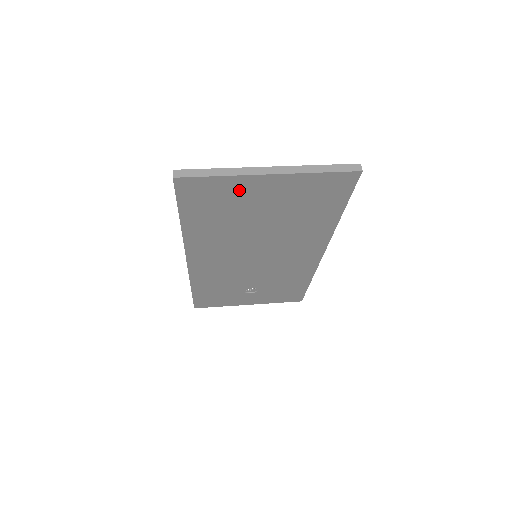
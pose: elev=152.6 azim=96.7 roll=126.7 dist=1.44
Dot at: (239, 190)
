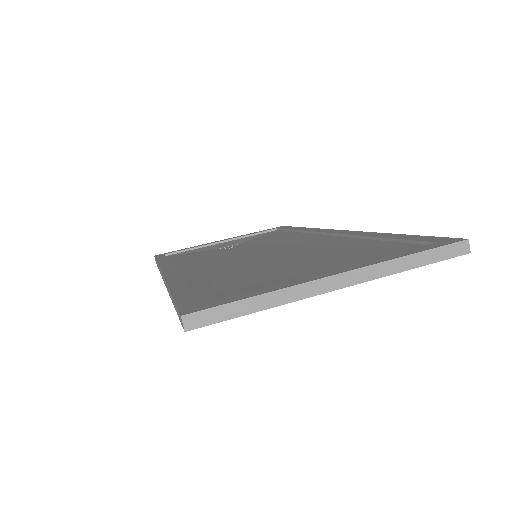
Dot at: occluded
